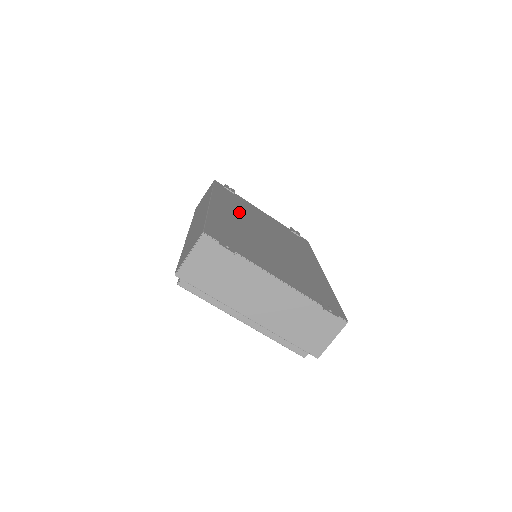
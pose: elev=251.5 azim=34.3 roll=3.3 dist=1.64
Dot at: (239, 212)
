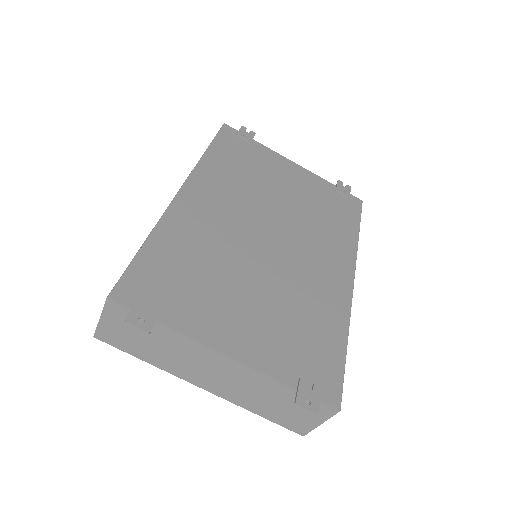
Dot at: (234, 192)
